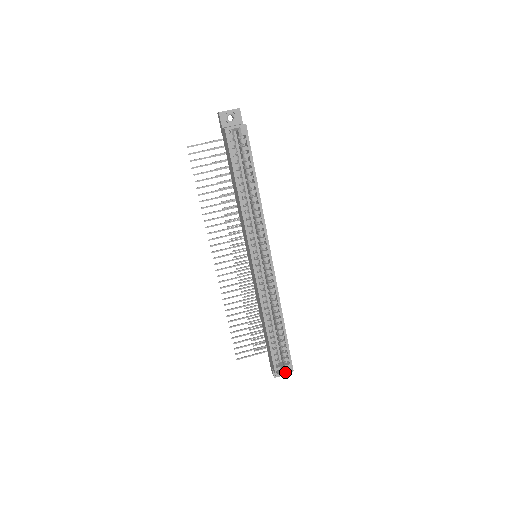
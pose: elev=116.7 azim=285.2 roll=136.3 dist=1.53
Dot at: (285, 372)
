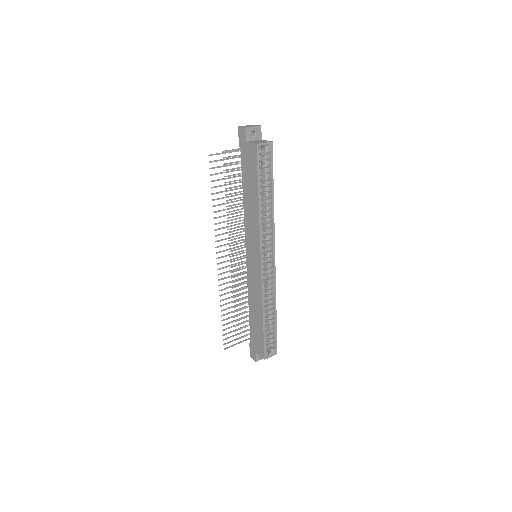
Dot at: (271, 355)
